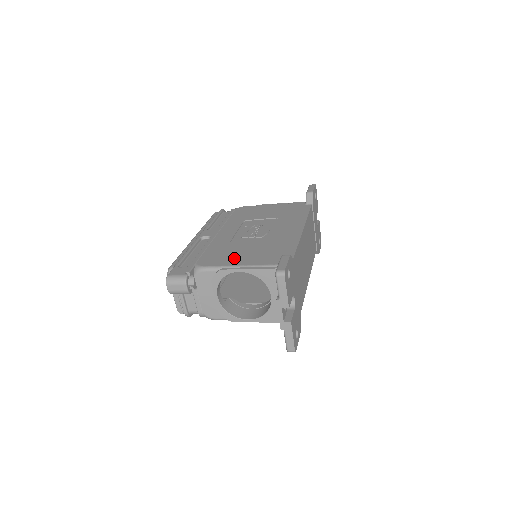
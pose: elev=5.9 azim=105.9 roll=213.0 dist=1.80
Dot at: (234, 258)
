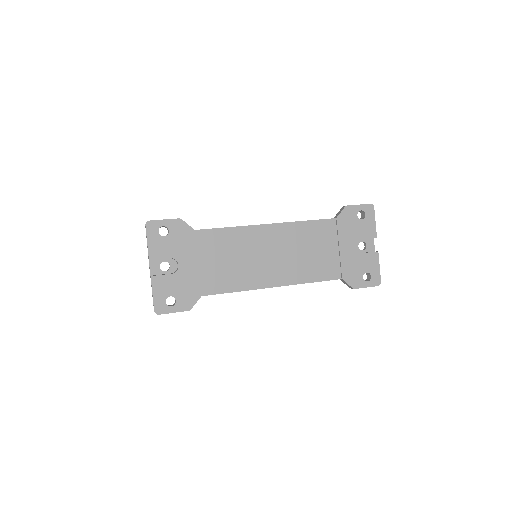
Dot at: occluded
